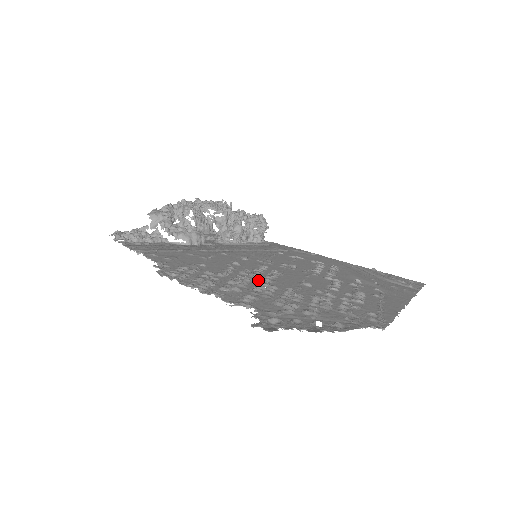
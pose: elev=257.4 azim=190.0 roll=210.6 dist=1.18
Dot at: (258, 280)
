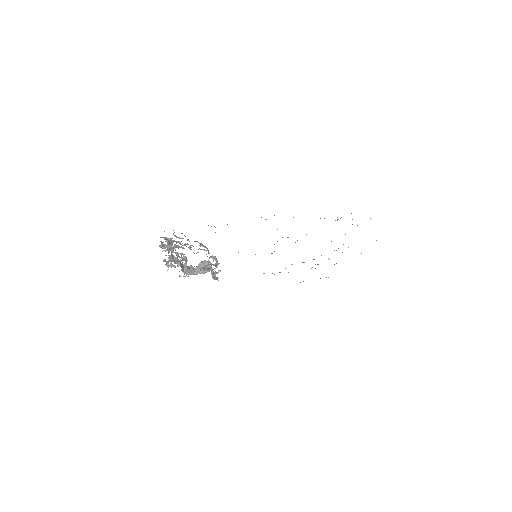
Dot at: occluded
